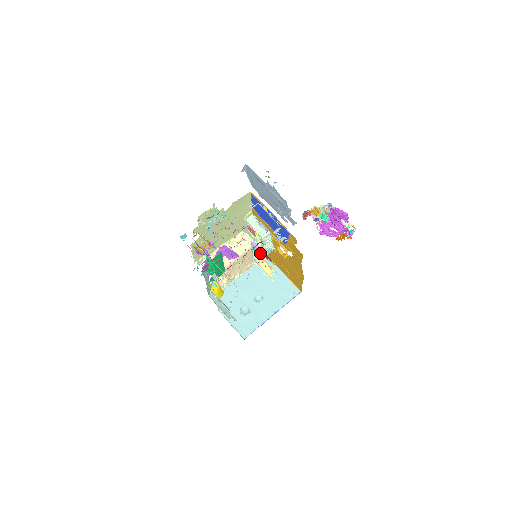
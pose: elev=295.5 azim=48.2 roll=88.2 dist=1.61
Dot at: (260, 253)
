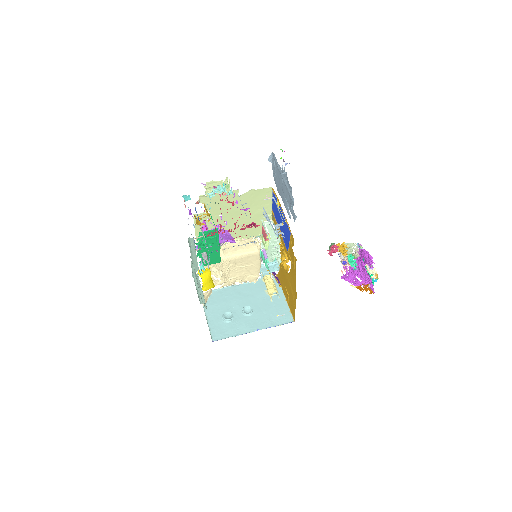
Dot at: occluded
